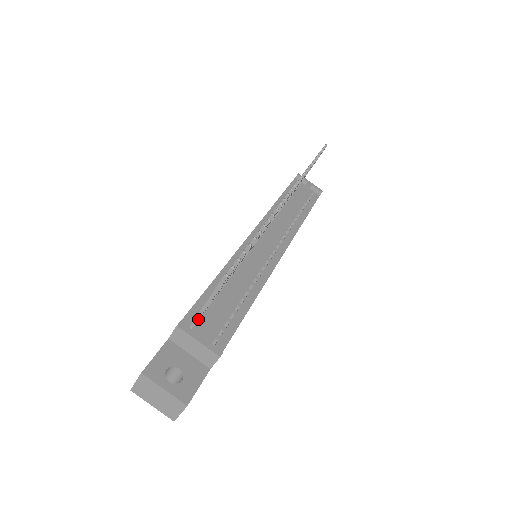
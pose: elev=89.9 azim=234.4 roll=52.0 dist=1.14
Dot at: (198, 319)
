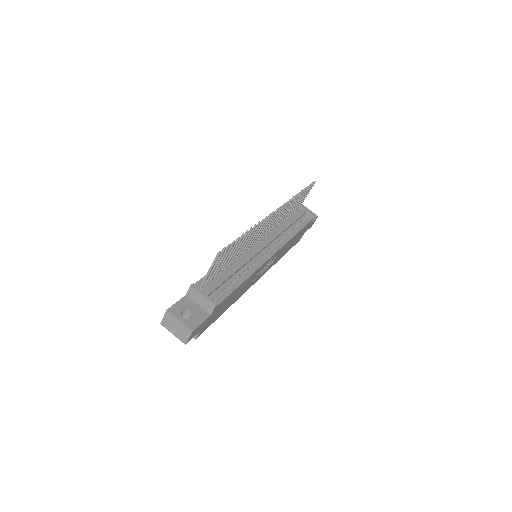
Dot at: (204, 282)
